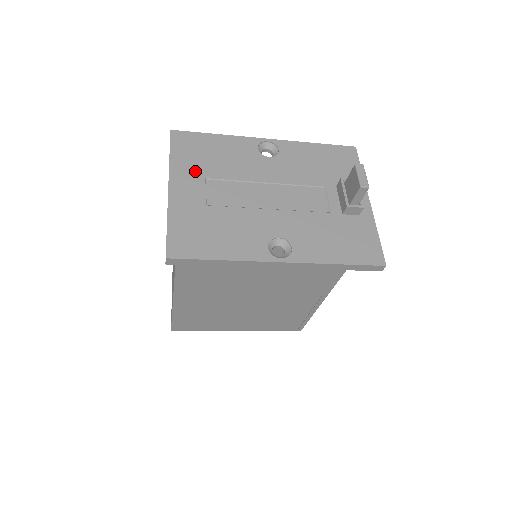
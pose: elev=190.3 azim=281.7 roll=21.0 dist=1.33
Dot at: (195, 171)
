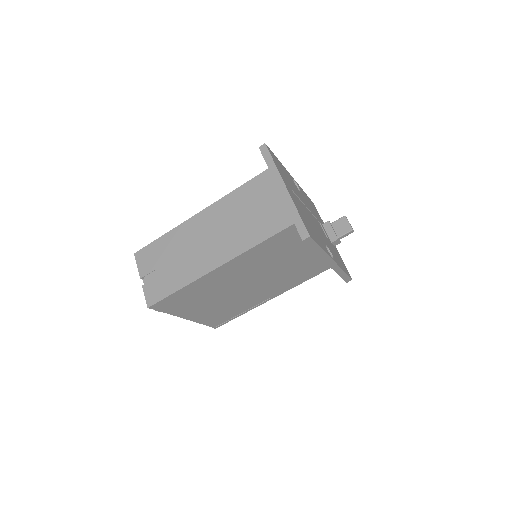
Dot at: (287, 182)
